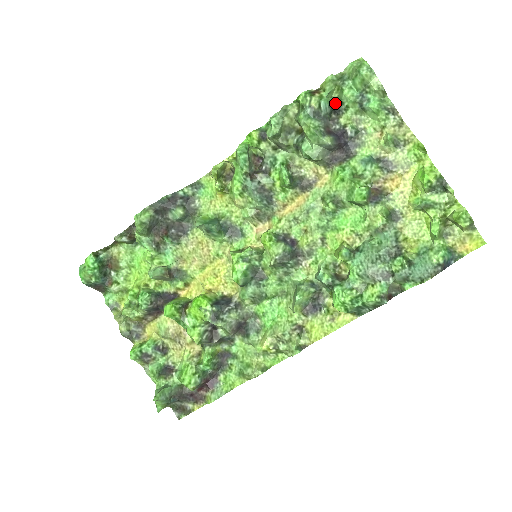
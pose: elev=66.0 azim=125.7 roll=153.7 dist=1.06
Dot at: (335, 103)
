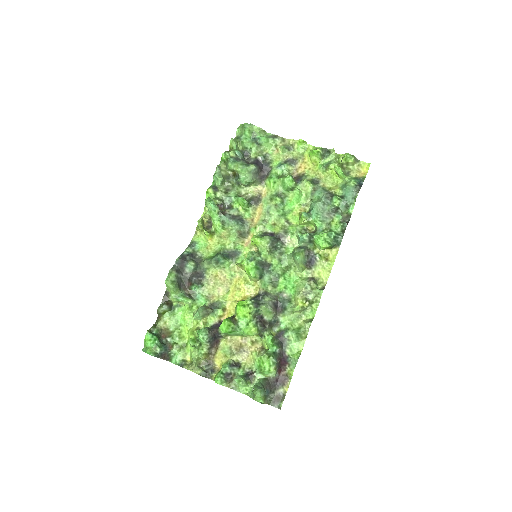
Dot at: (243, 151)
